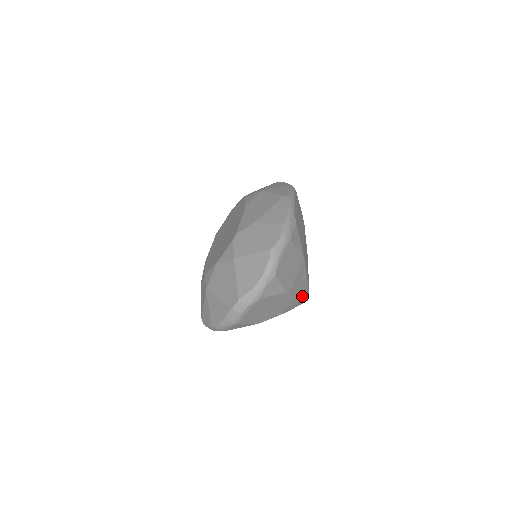
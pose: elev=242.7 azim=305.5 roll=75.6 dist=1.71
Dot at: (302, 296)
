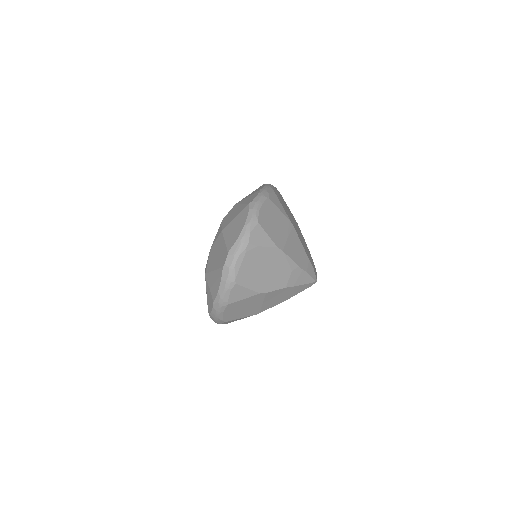
Dot at: (304, 268)
